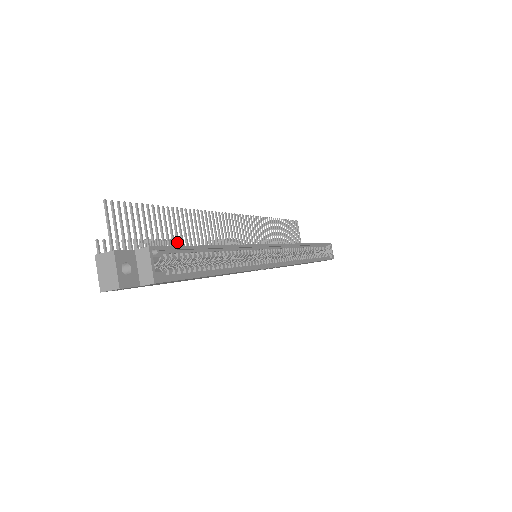
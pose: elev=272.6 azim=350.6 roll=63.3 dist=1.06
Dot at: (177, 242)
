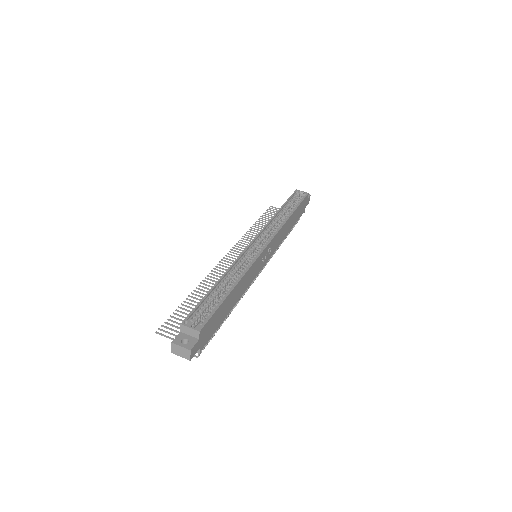
Dot at: occluded
